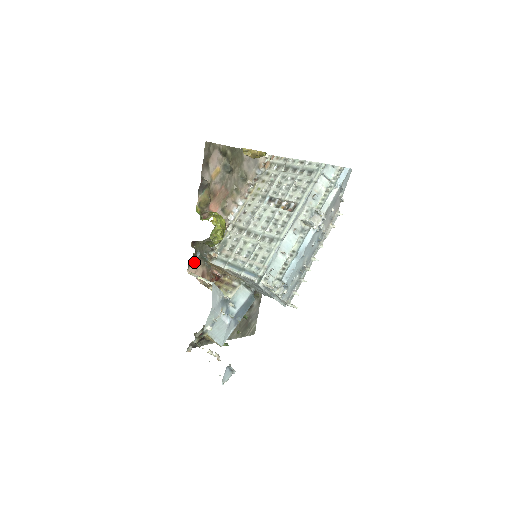
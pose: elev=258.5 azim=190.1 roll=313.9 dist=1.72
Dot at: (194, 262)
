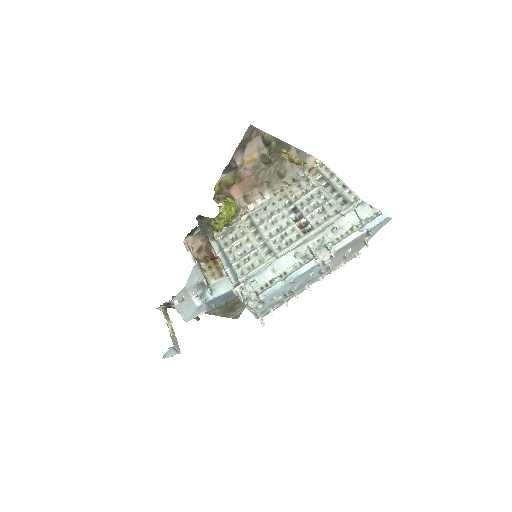
Dot at: (195, 234)
